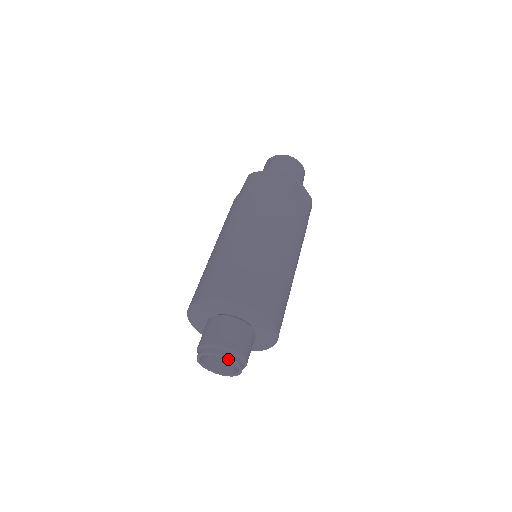
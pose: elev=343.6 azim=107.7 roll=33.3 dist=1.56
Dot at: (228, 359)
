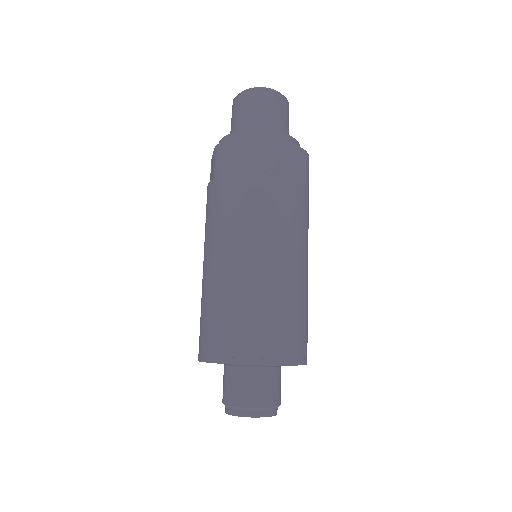
Dot at: (259, 417)
